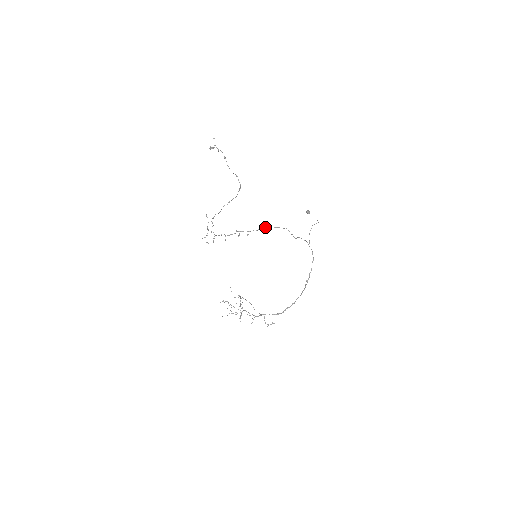
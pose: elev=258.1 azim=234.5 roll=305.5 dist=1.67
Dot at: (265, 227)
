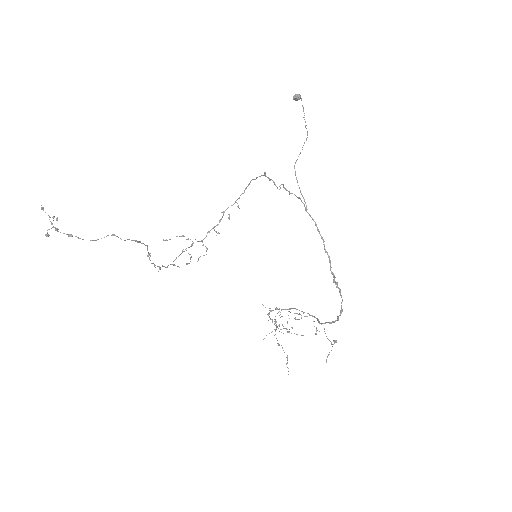
Dot at: (249, 183)
